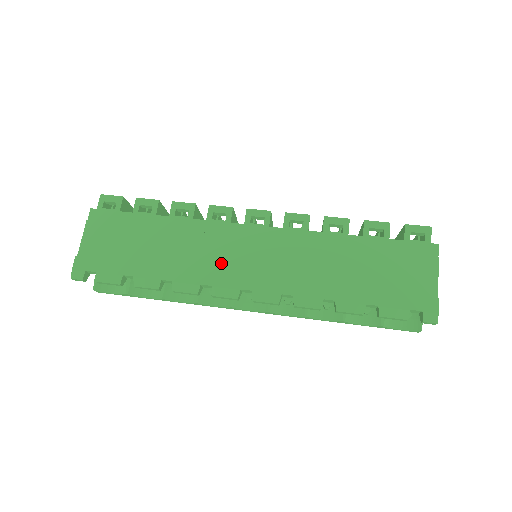
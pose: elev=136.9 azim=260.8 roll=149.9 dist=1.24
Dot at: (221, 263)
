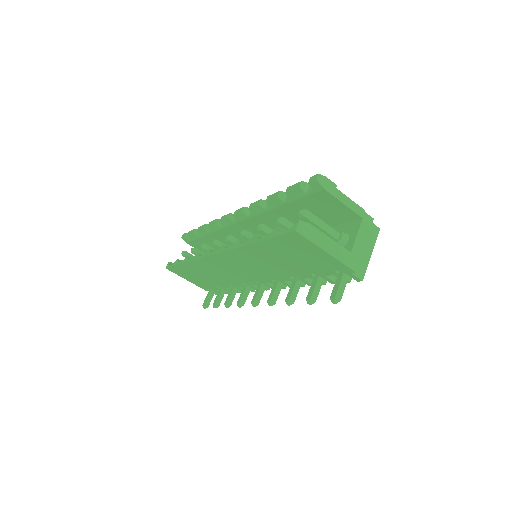
Dot at: occluded
